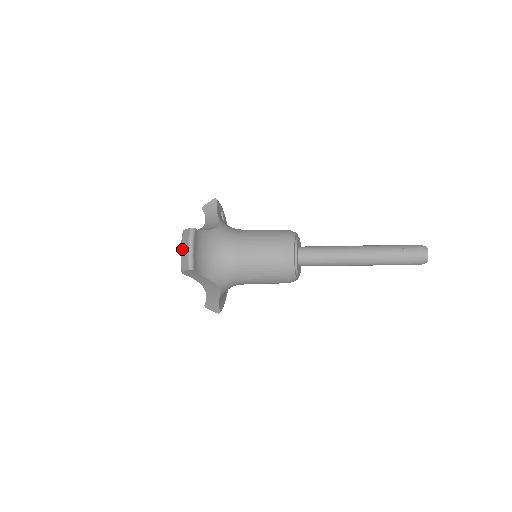
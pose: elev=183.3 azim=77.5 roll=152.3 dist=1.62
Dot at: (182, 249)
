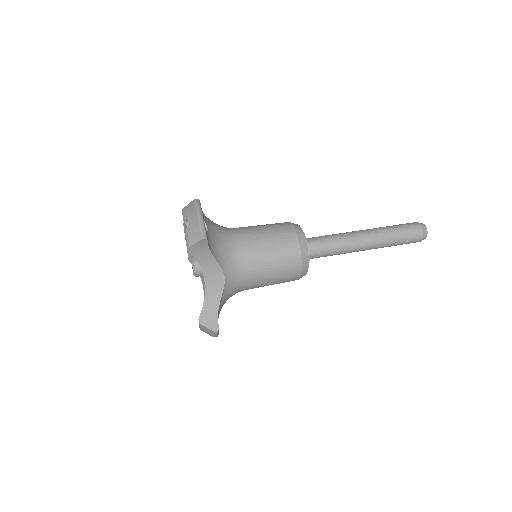
Dot at: occluded
